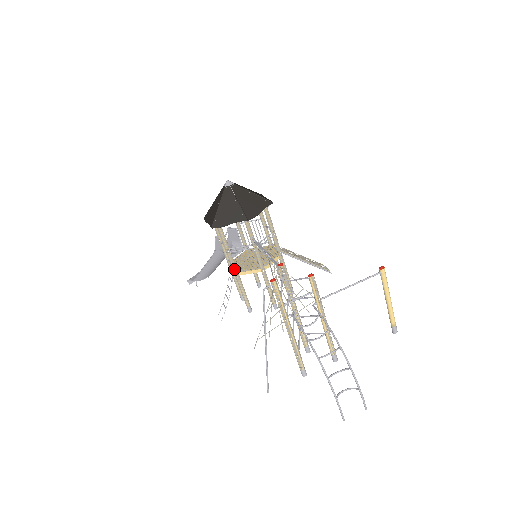
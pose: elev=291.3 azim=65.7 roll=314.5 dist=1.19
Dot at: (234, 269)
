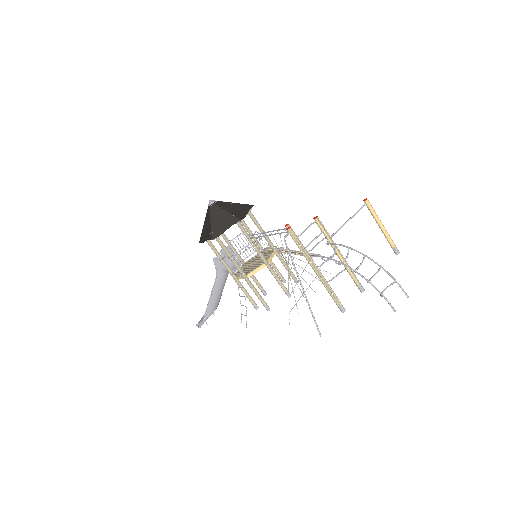
Dot at: (242, 273)
